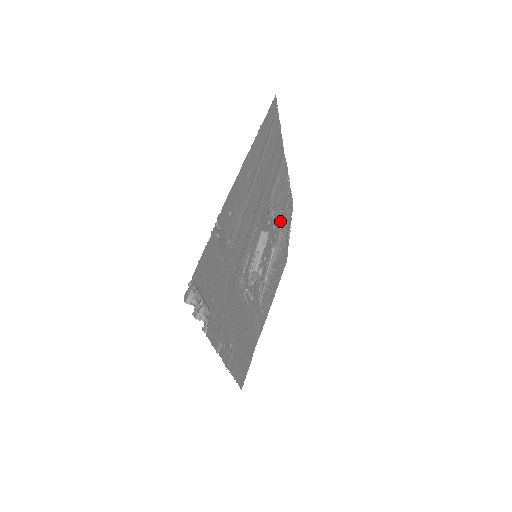
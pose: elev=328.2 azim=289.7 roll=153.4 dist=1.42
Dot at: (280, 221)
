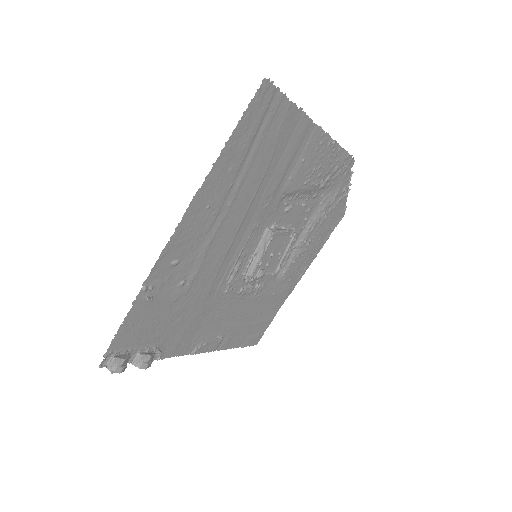
Dot at: (319, 190)
